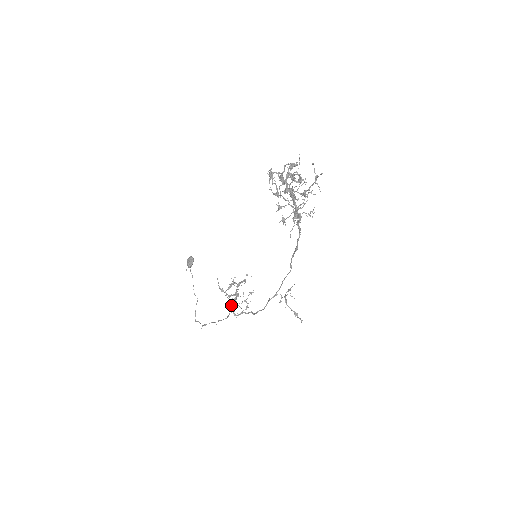
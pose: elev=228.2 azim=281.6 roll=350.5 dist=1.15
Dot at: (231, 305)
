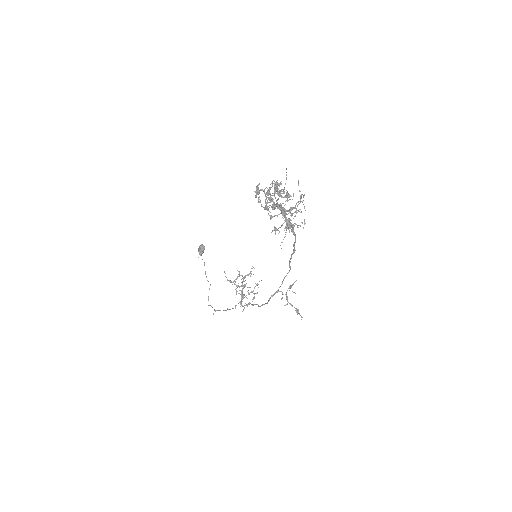
Dot at: occluded
